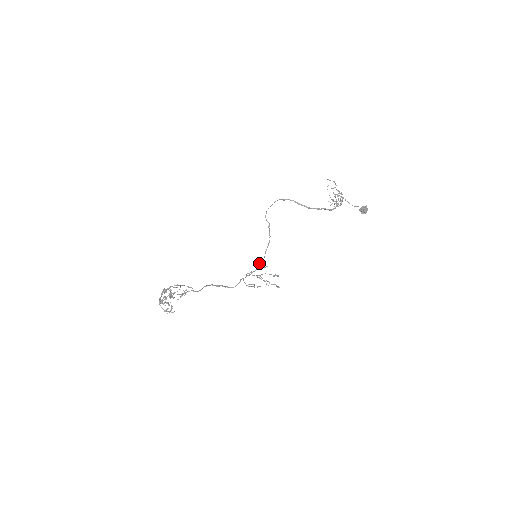
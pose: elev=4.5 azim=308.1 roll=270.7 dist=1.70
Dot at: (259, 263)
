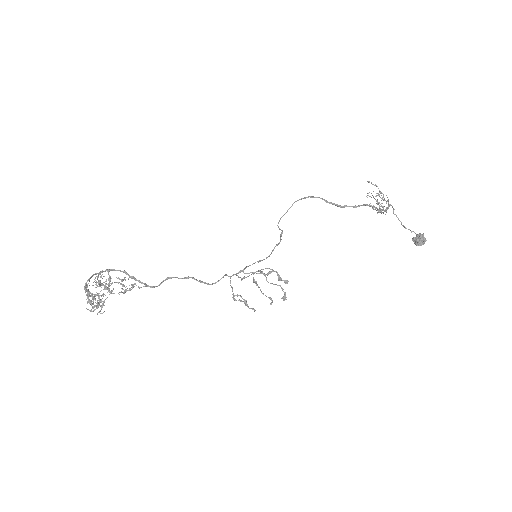
Dot at: (259, 260)
